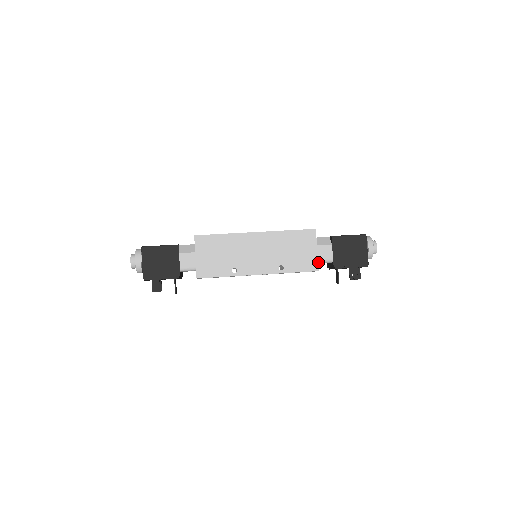
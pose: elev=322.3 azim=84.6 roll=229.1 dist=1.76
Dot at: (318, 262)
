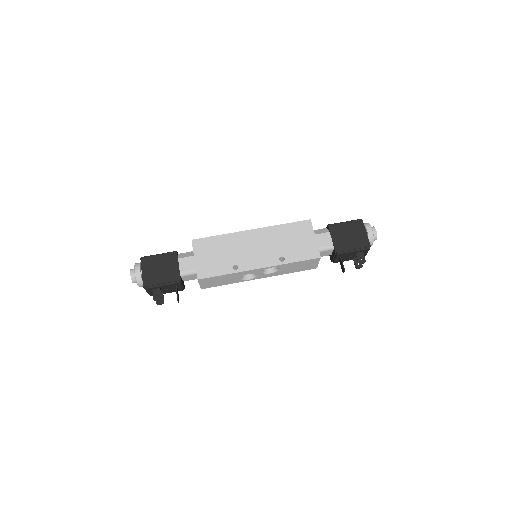
Dot at: (319, 250)
